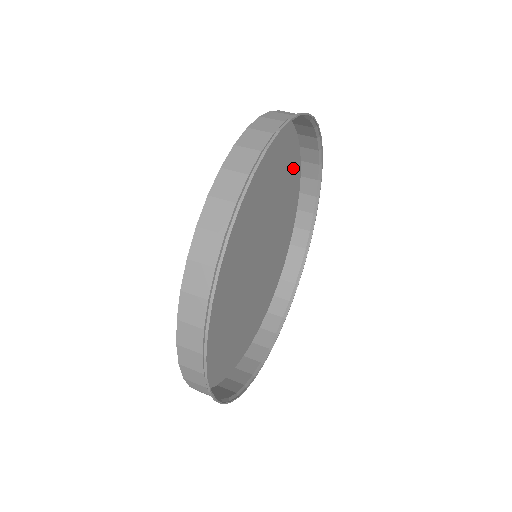
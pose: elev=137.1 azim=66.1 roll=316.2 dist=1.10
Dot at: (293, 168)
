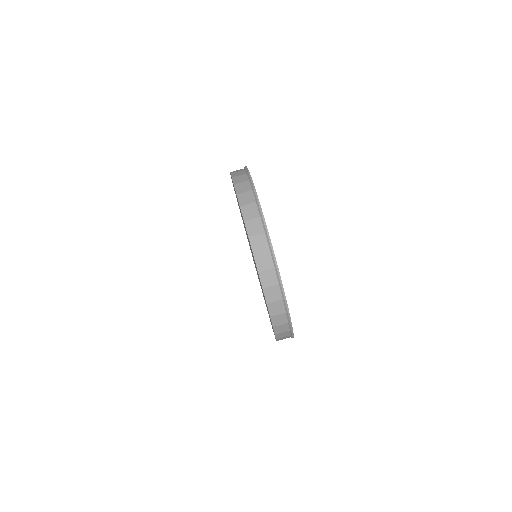
Dot at: occluded
